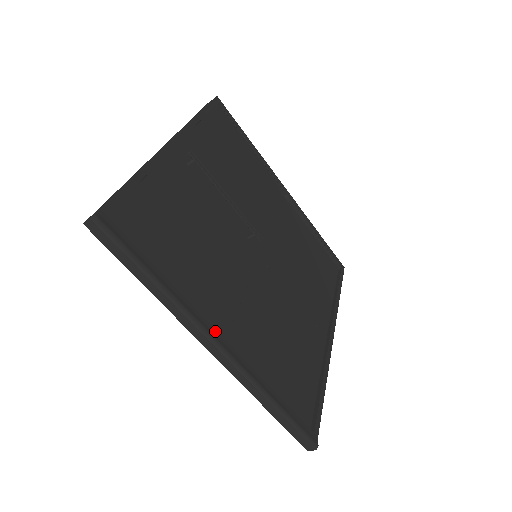
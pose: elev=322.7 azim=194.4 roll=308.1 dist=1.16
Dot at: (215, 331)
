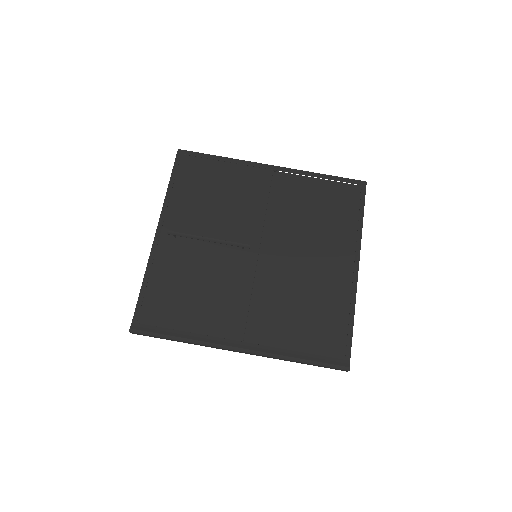
Dot at: (232, 341)
